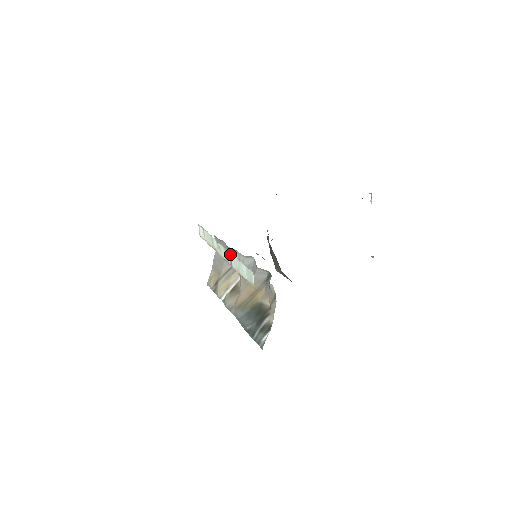
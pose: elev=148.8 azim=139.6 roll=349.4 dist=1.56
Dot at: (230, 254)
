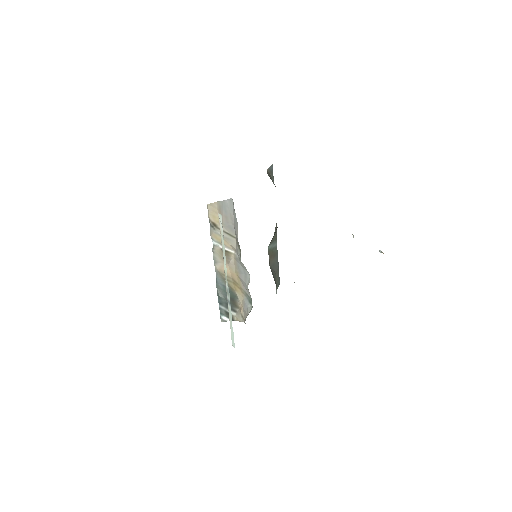
Dot at: (230, 304)
